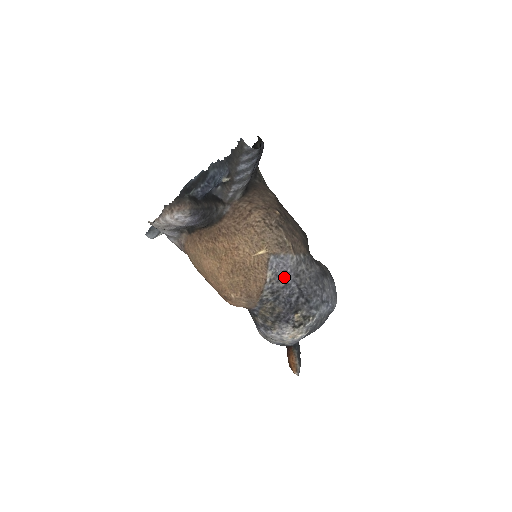
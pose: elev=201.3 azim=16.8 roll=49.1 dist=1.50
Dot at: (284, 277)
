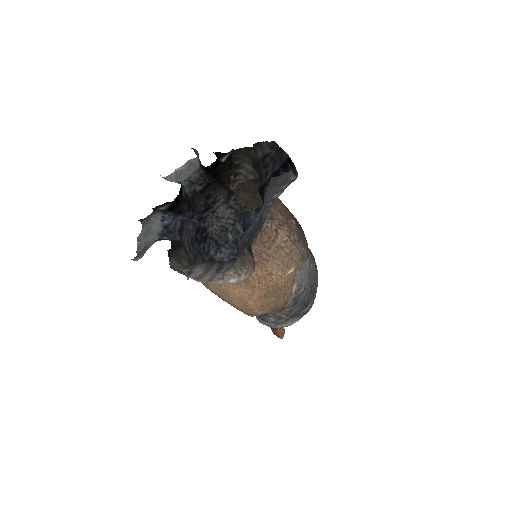
Dot at: (304, 284)
